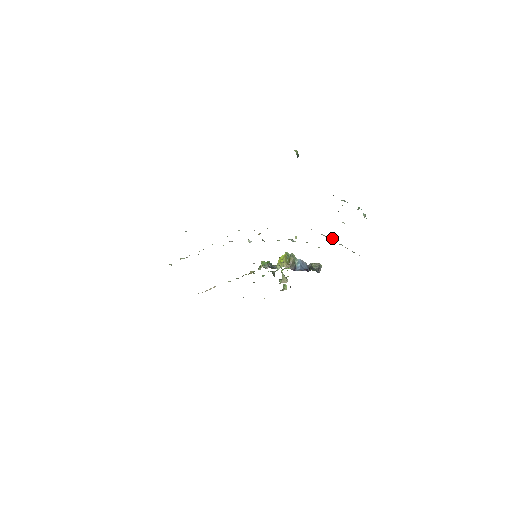
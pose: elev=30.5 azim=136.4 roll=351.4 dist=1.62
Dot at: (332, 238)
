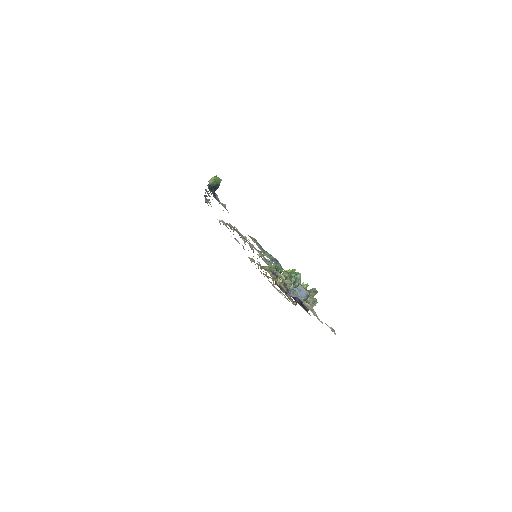
Dot at: (292, 285)
